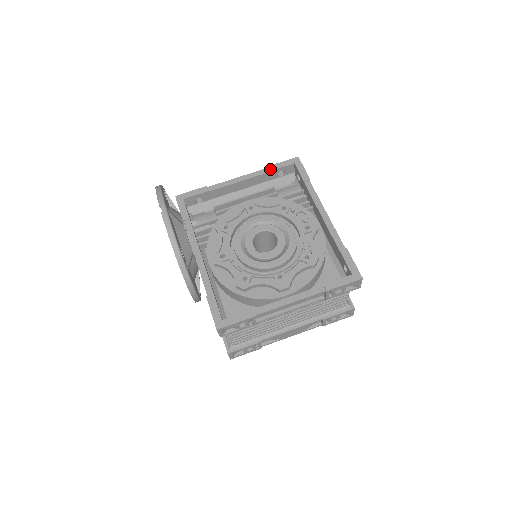
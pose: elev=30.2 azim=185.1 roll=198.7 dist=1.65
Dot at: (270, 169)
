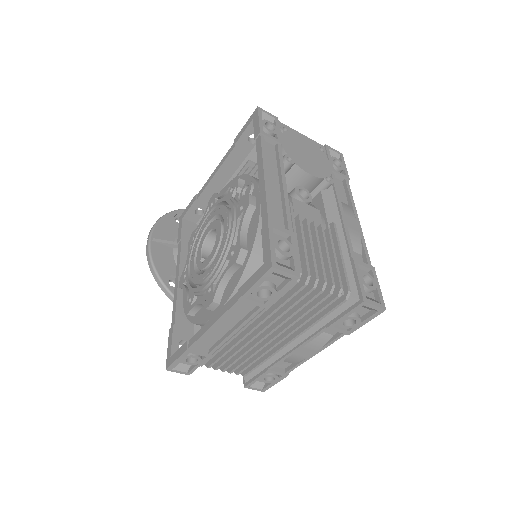
Dot at: (235, 142)
